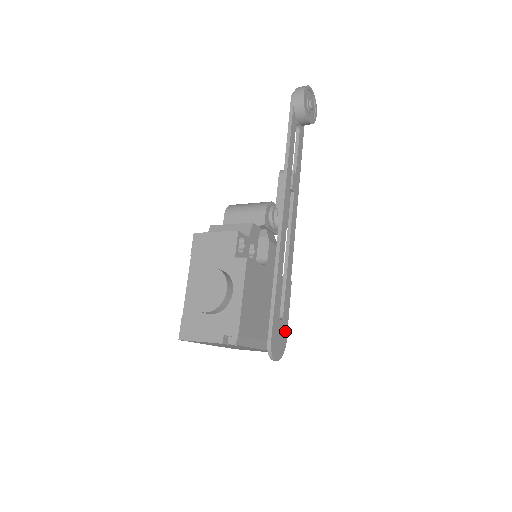
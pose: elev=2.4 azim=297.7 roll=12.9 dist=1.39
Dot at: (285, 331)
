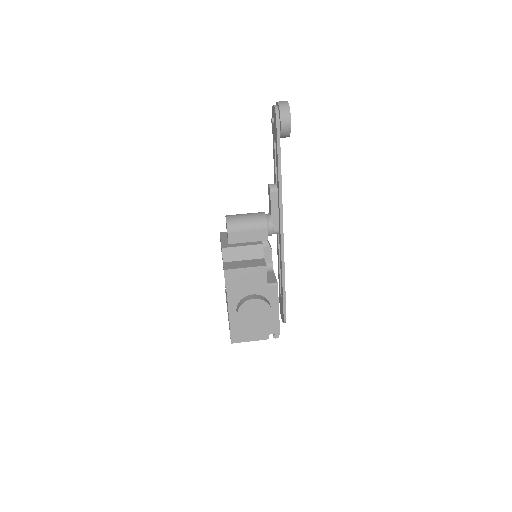
Dot at: occluded
